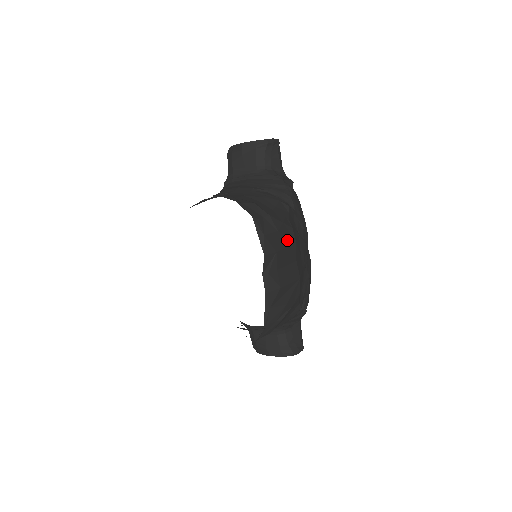
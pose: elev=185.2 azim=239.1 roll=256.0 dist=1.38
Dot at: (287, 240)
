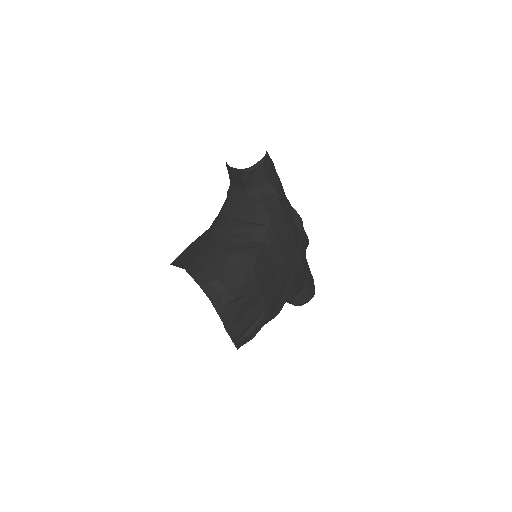
Dot at: (249, 294)
